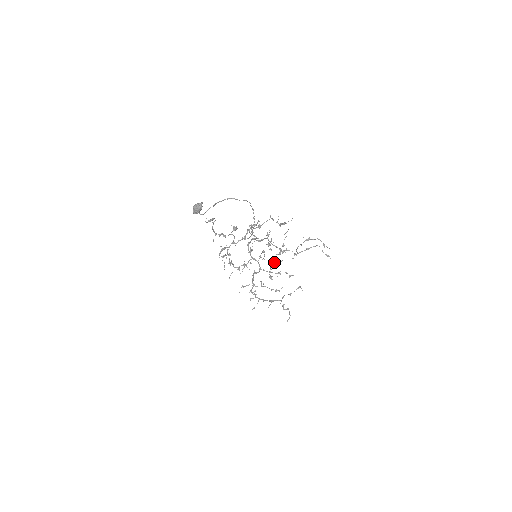
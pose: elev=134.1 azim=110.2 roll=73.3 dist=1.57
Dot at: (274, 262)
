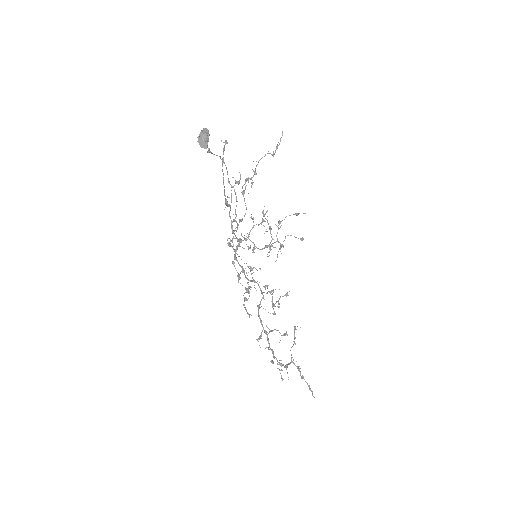
Dot at: occluded
